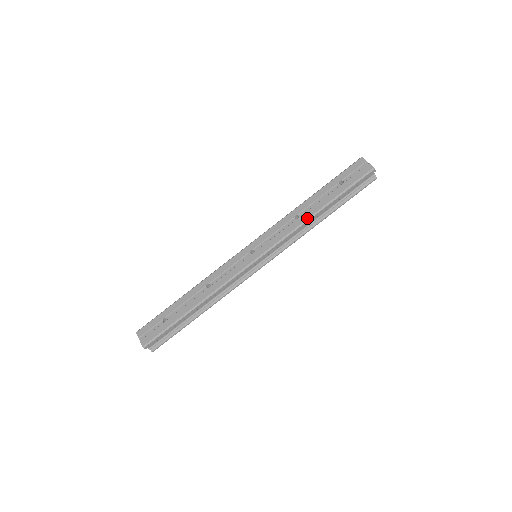
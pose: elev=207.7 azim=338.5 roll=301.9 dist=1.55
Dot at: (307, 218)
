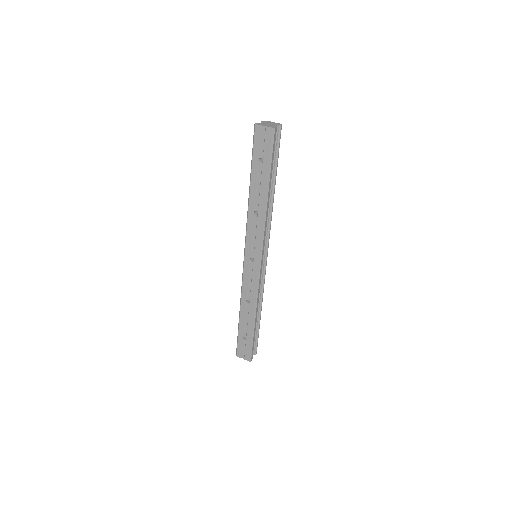
Dot at: (264, 209)
